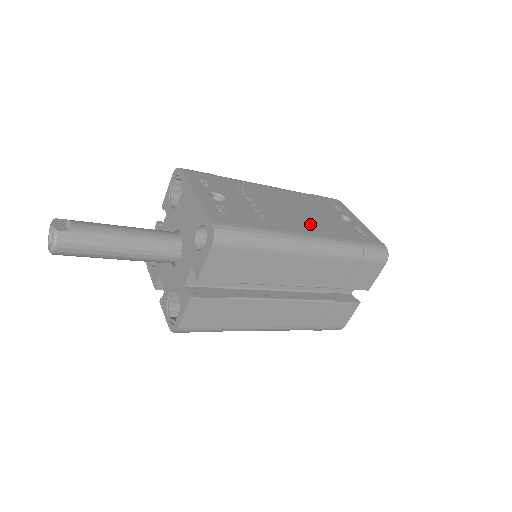
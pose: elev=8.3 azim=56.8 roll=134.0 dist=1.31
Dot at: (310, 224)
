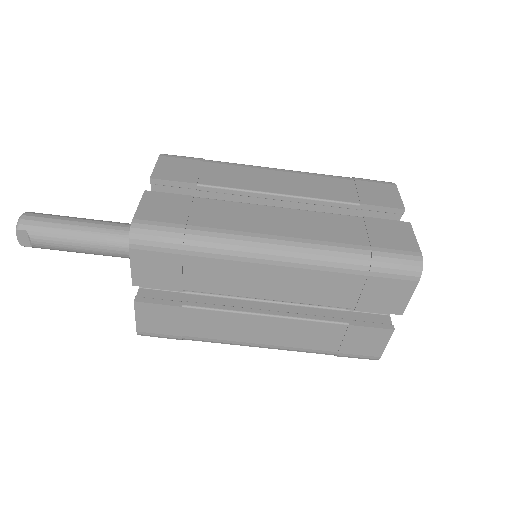
Dot at: occluded
